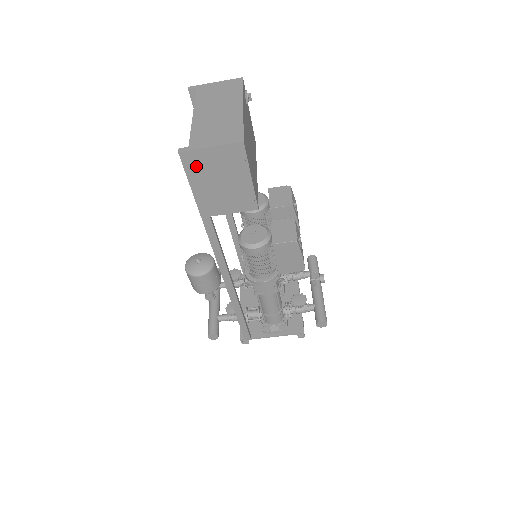
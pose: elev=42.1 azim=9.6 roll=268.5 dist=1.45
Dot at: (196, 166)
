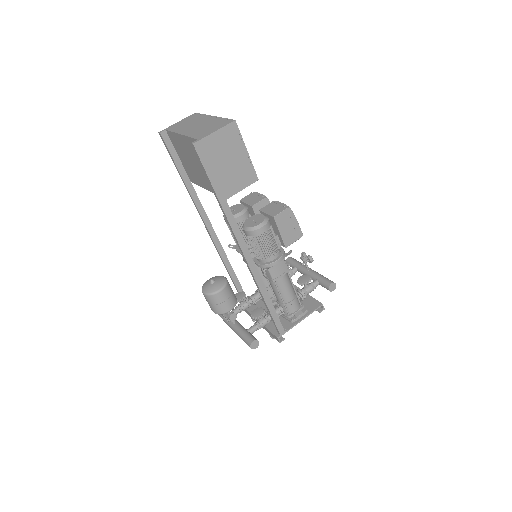
Dot at: (207, 153)
